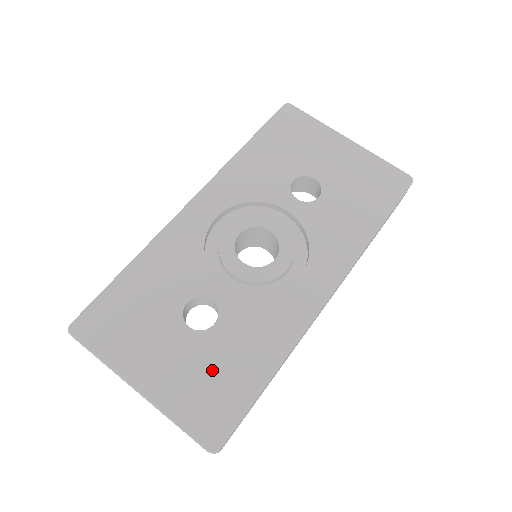
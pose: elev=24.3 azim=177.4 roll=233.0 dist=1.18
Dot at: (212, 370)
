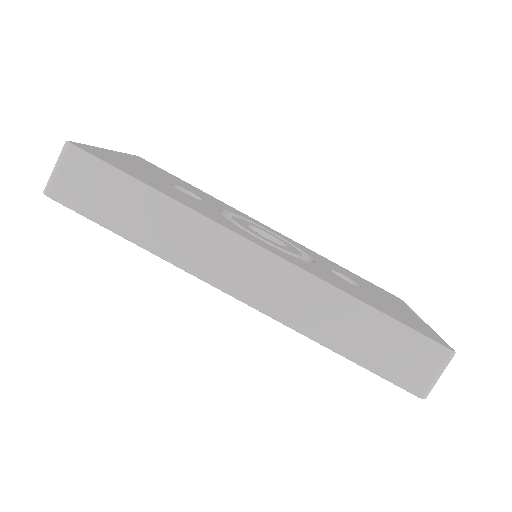
Dot at: (143, 174)
